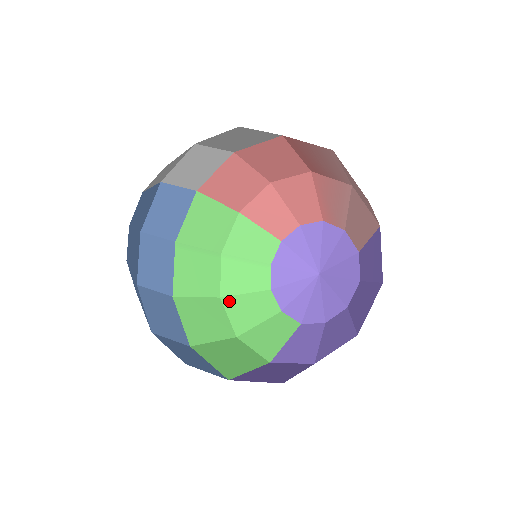
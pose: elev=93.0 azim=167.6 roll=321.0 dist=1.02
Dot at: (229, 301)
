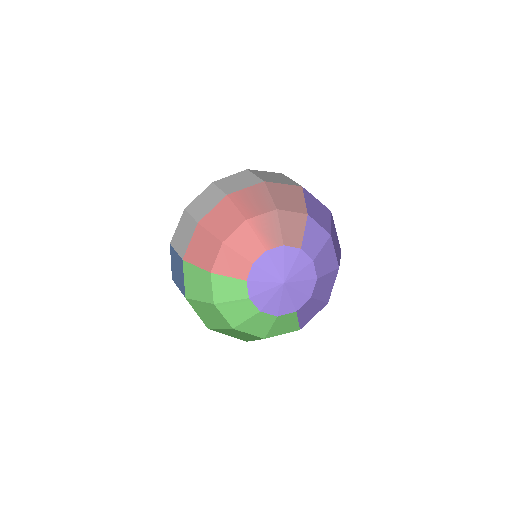
Dot at: (241, 327)
